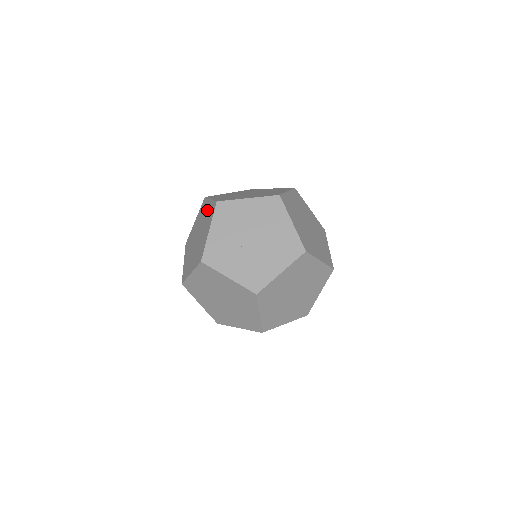
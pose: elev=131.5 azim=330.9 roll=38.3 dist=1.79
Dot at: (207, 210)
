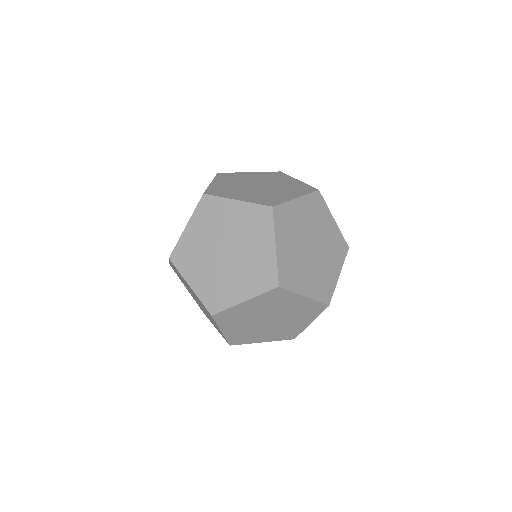
Dot at: occluded
